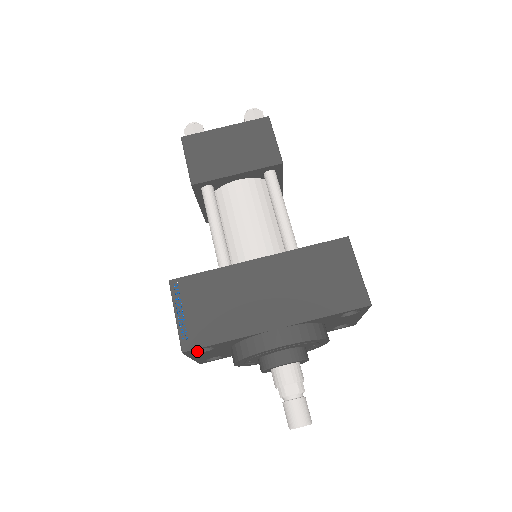
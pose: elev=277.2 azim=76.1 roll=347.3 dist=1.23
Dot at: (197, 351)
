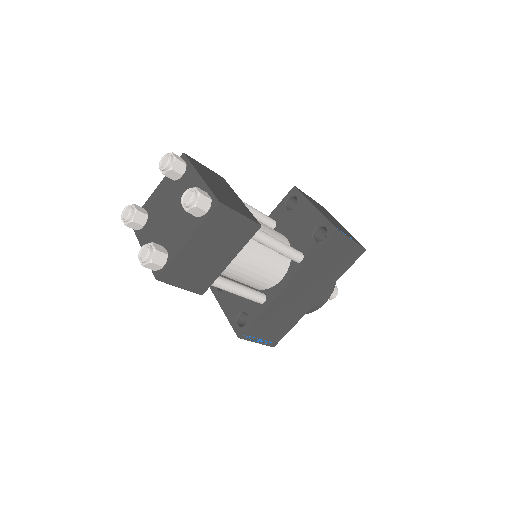
Dot at: occluded
